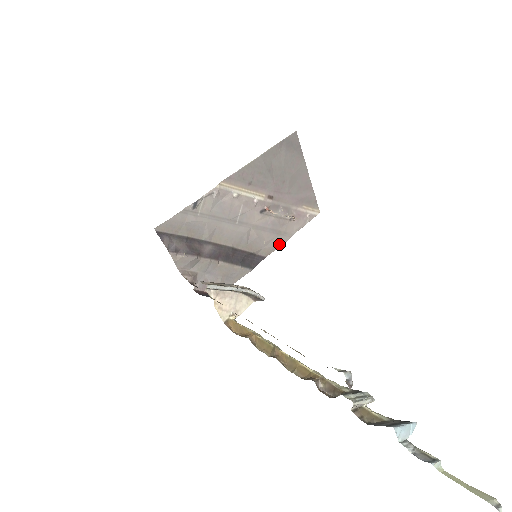
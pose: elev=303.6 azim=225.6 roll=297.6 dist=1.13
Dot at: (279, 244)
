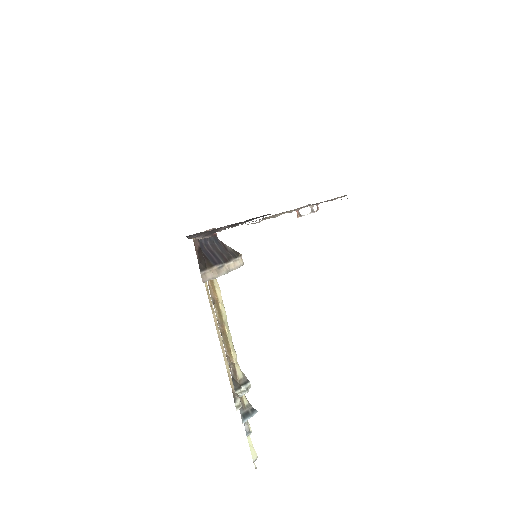
Dot at: occluded
